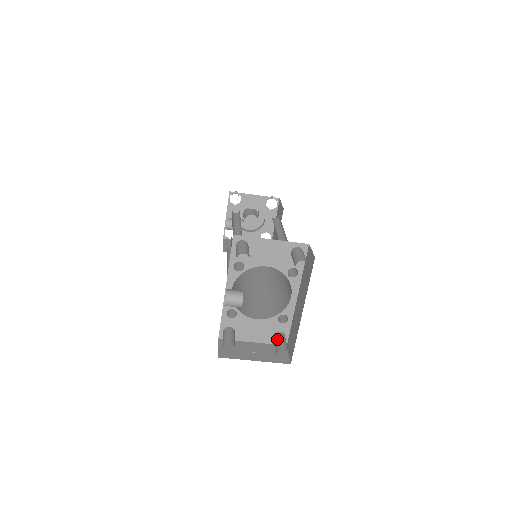
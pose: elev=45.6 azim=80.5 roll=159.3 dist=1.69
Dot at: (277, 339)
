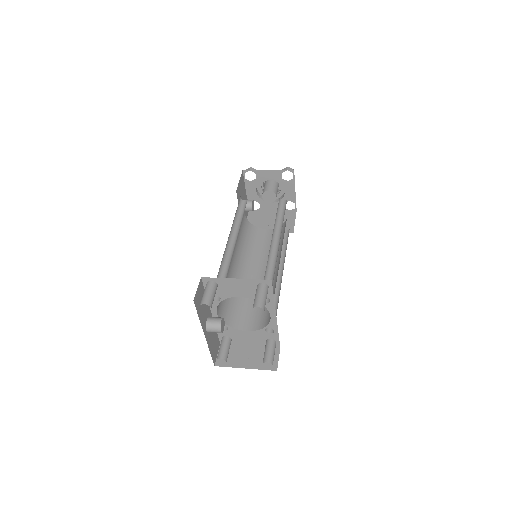
Dot at: (265, 348)
